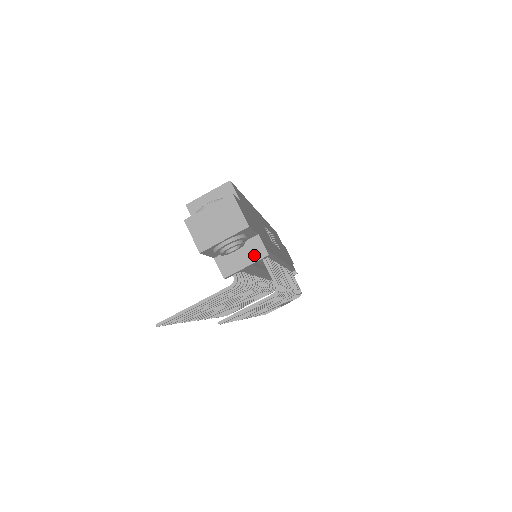
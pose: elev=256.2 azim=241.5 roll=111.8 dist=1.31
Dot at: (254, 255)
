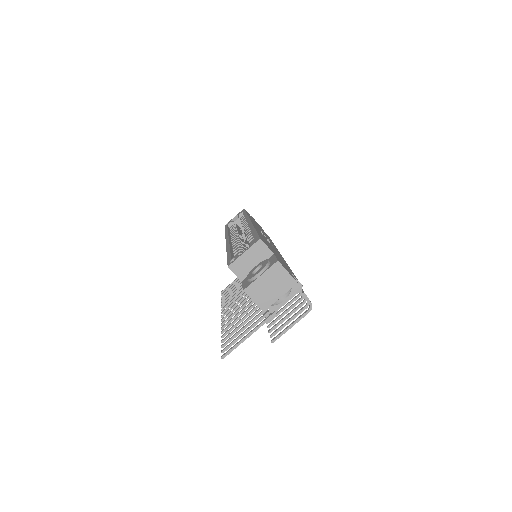
Dot at: (291, 290)
